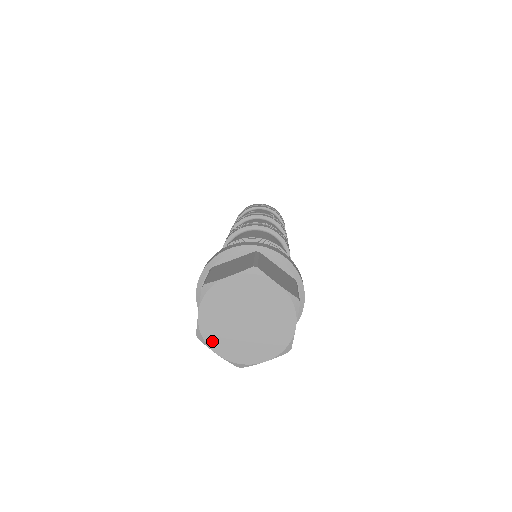
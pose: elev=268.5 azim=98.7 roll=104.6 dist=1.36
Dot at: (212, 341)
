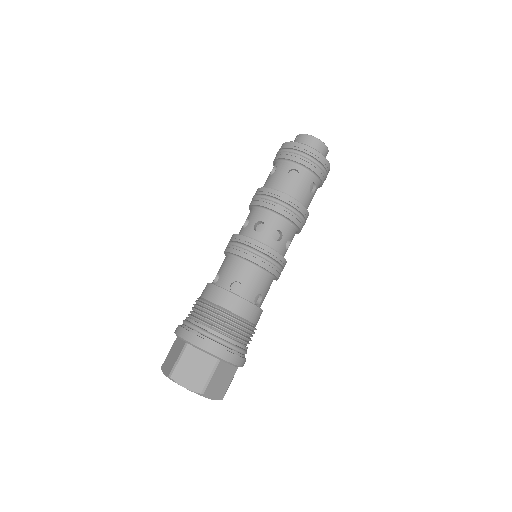
Dot at: occluded
